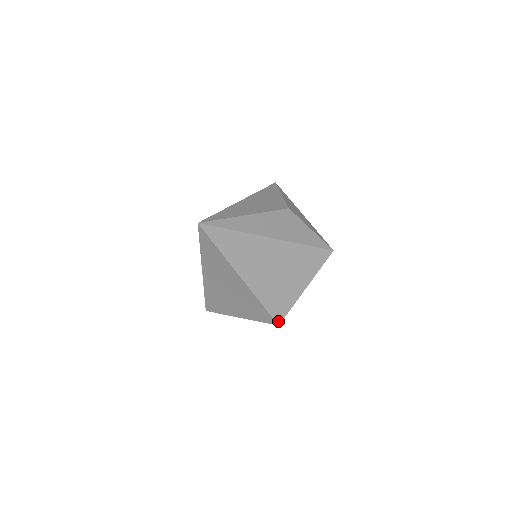
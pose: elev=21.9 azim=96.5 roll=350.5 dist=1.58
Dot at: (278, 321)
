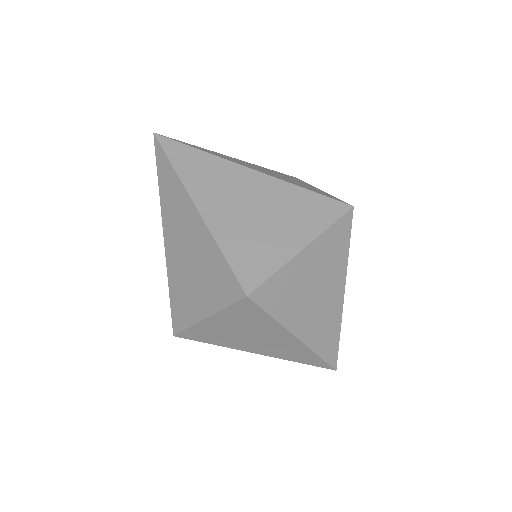
Dot at: (247, 288)
